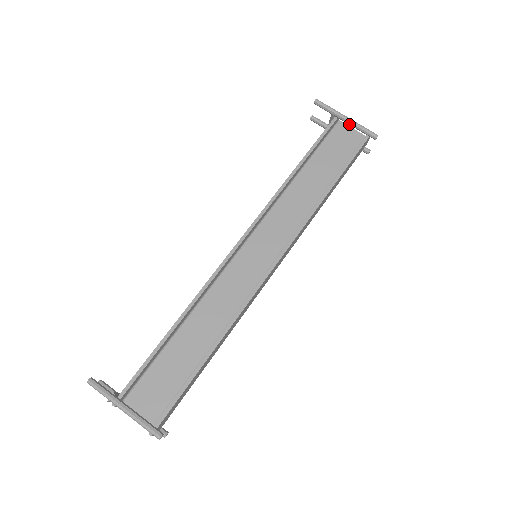
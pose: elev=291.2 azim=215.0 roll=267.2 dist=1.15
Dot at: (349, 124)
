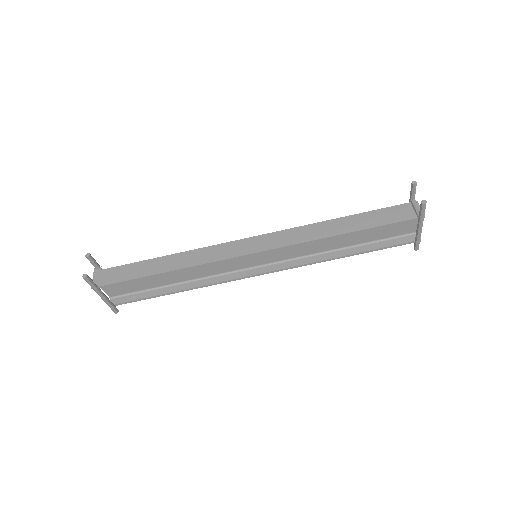
Dot at: (417, 230)
